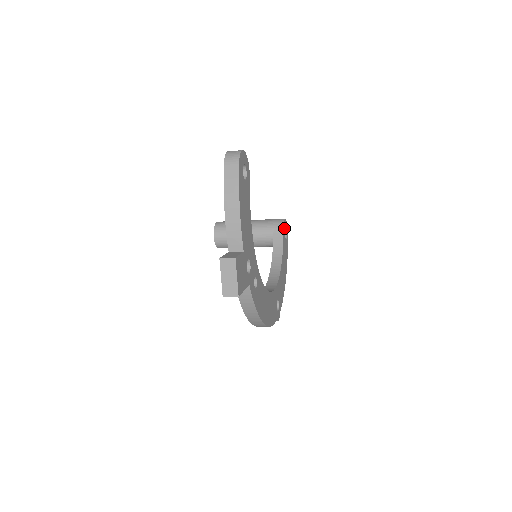
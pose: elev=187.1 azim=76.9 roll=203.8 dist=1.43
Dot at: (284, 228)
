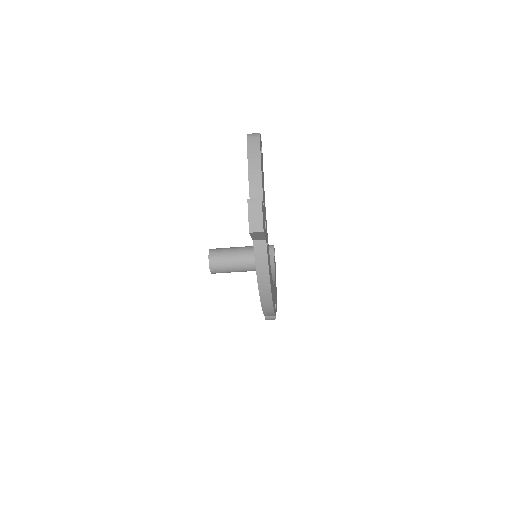
Dot at: occluded
